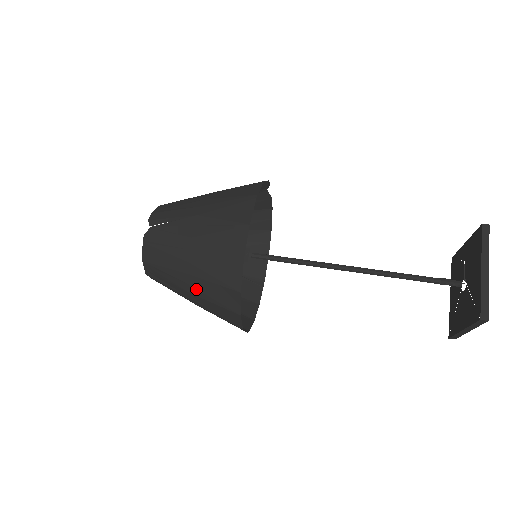
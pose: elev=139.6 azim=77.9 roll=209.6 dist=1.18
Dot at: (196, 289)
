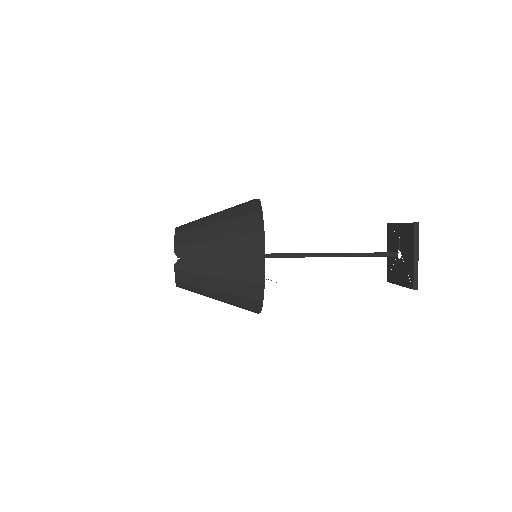
Dot at: (225, 299)
